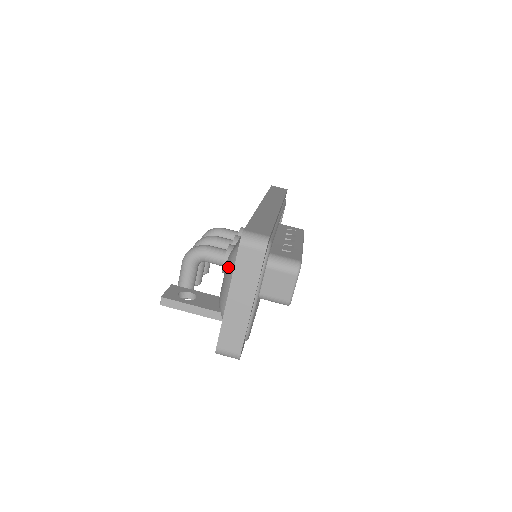
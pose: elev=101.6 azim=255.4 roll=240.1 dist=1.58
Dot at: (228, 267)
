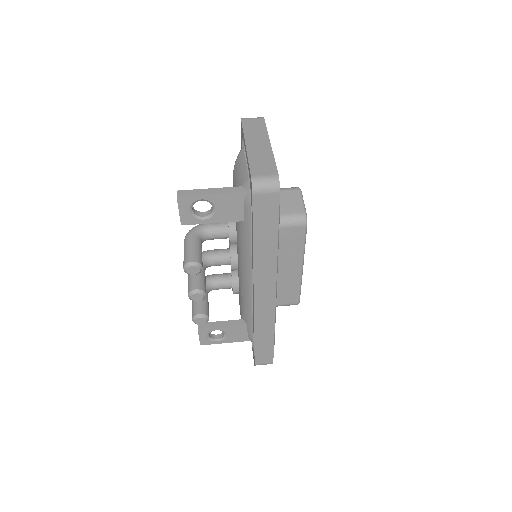
Dot at: (236, 164)
